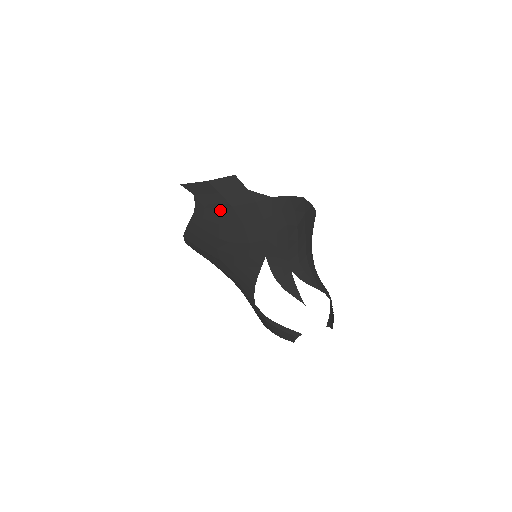
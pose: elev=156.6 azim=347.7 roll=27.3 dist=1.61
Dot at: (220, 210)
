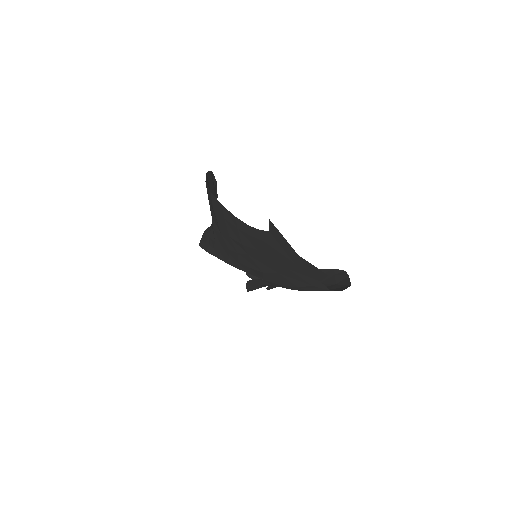
Dot at: (275, 256)
